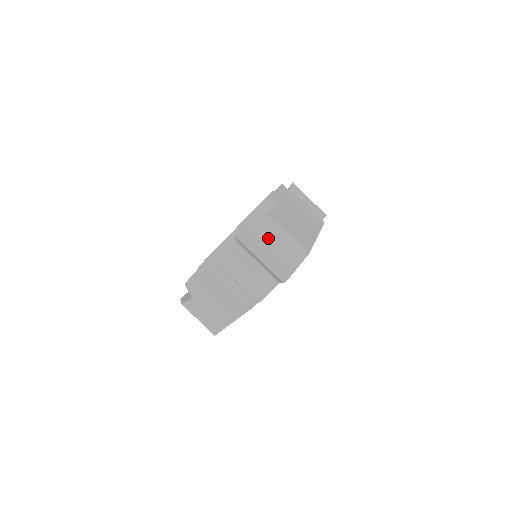
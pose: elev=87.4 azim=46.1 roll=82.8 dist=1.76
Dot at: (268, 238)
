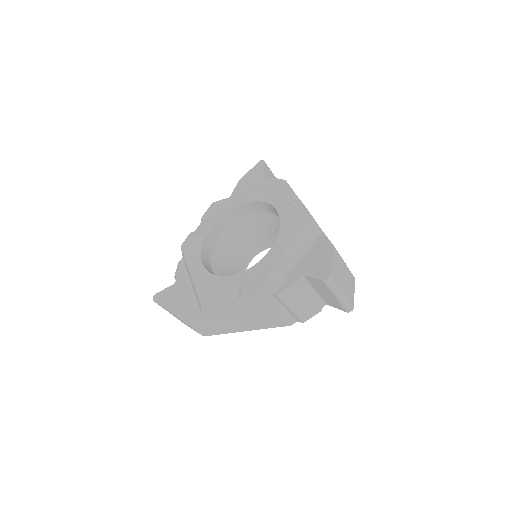
Dot at: (340, 274)
